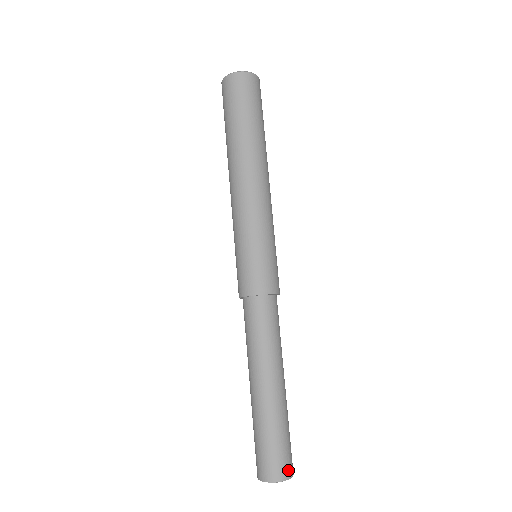
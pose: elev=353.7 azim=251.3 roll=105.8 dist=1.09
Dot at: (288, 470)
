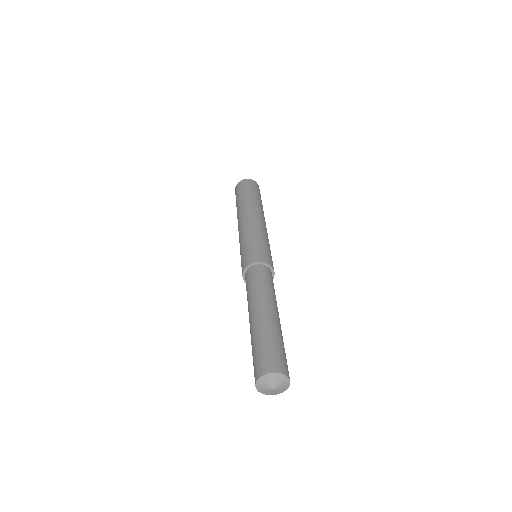
Dot at: (282, 368)
